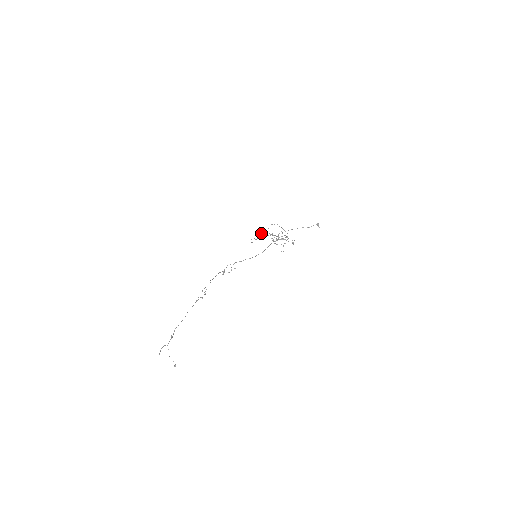
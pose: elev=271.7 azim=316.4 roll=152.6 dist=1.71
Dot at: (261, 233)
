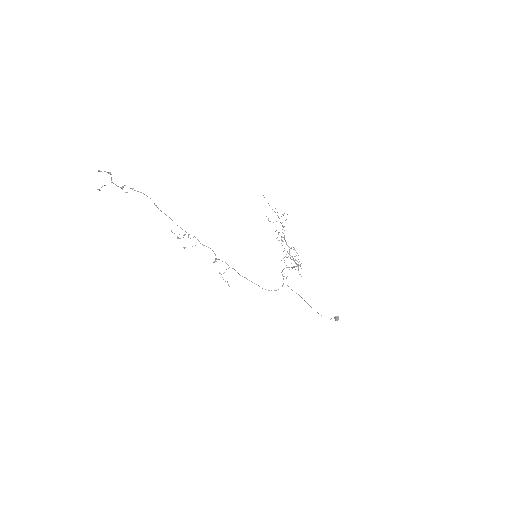
Dot at: occluded
